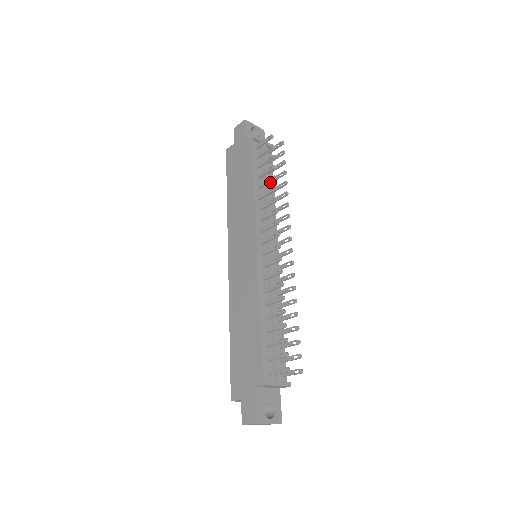
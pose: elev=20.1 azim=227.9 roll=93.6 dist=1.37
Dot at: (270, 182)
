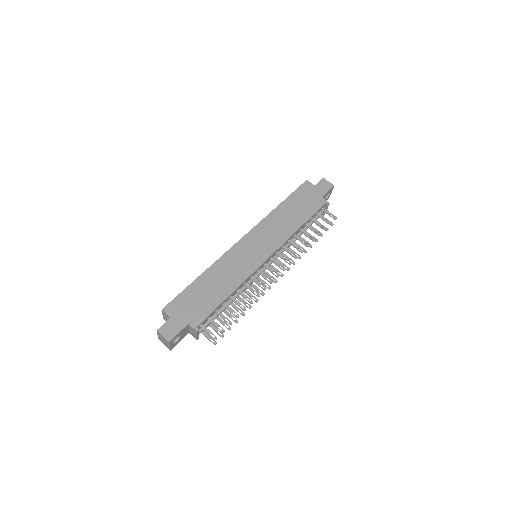
Dot at: (309, 238)
